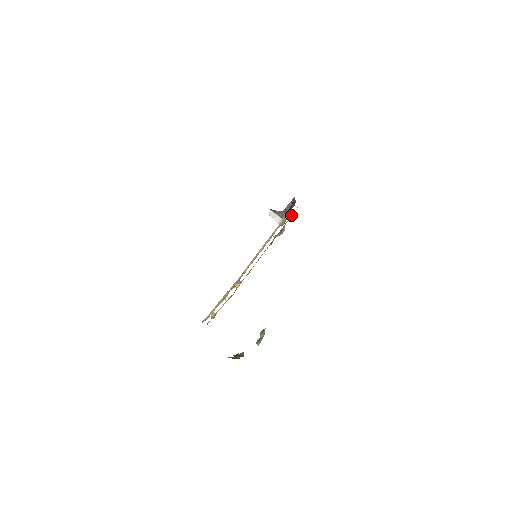
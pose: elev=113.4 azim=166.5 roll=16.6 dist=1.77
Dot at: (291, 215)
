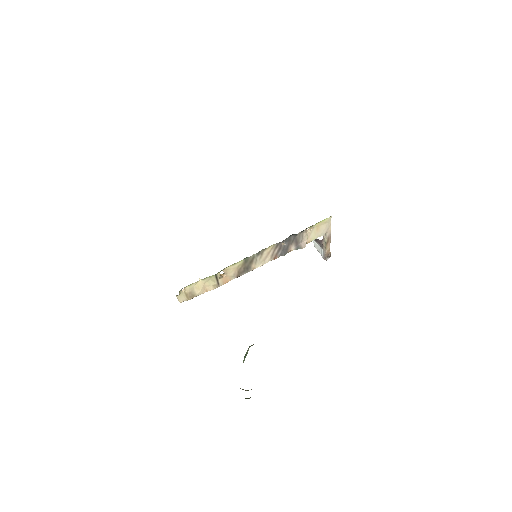
Dot at: (314, 231)
